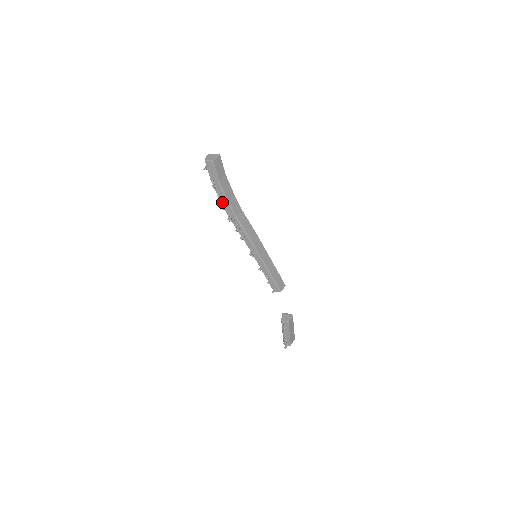
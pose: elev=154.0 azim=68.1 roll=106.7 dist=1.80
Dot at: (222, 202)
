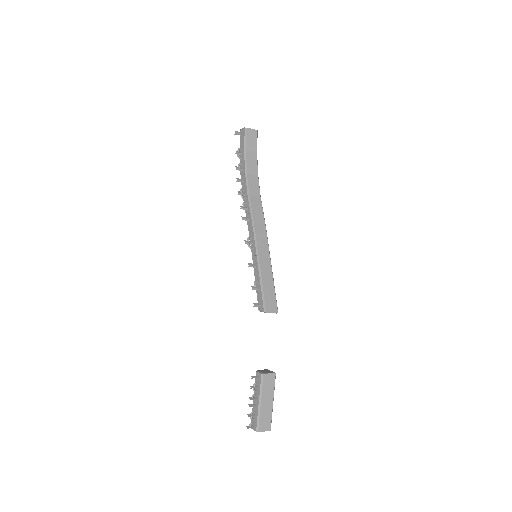
Dot at: (242, 177)
